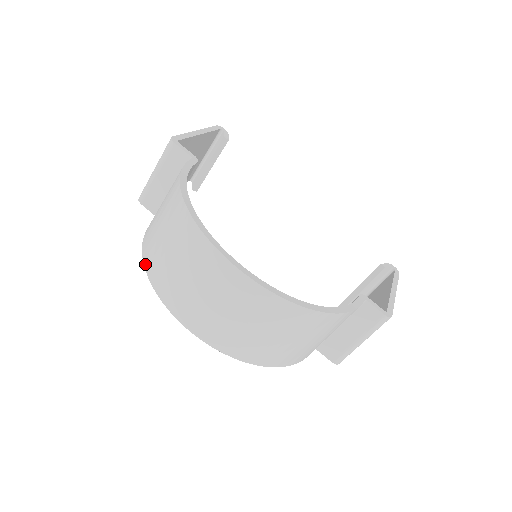
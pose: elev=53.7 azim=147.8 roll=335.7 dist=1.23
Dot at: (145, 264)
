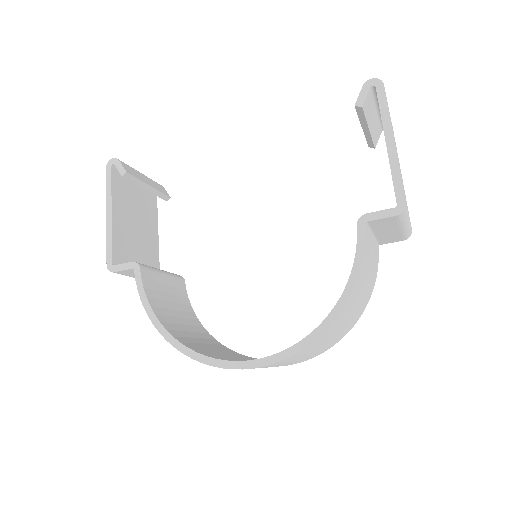
Dot at: occluded
